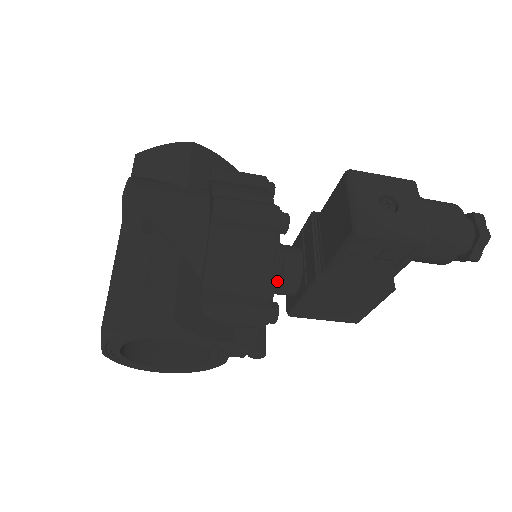
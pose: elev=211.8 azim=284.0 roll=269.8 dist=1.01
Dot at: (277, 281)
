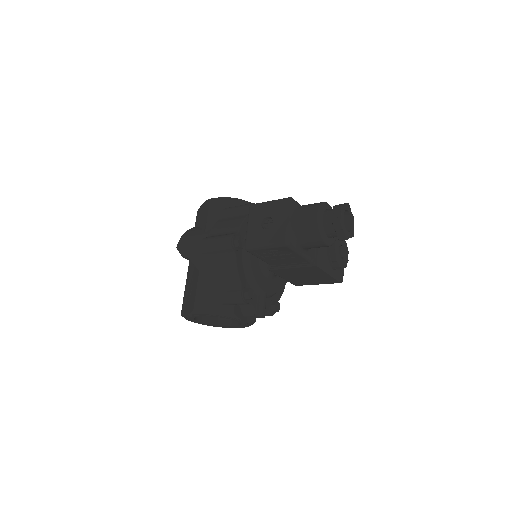
Dot at: occluded
